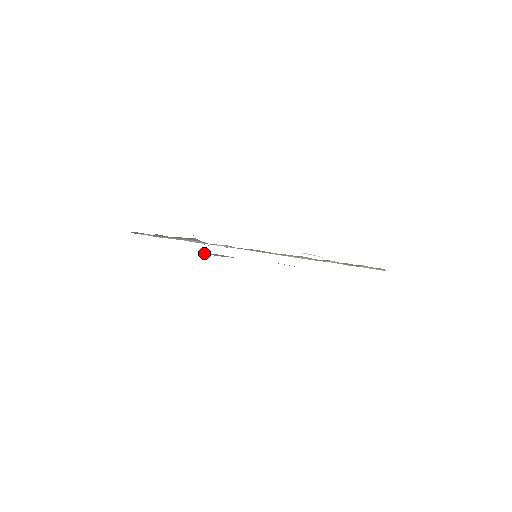
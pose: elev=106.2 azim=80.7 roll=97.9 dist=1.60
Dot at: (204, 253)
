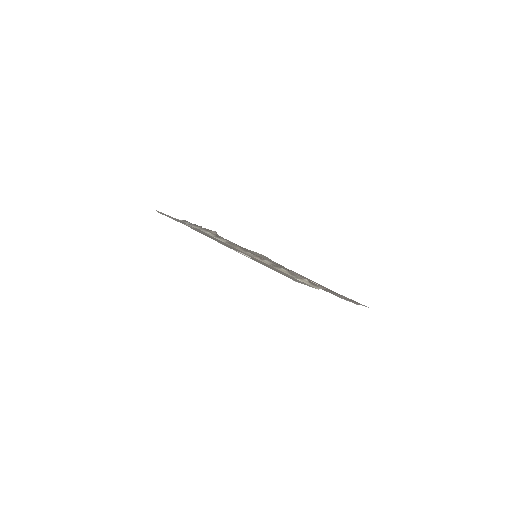
Dot at: (253, 251)
